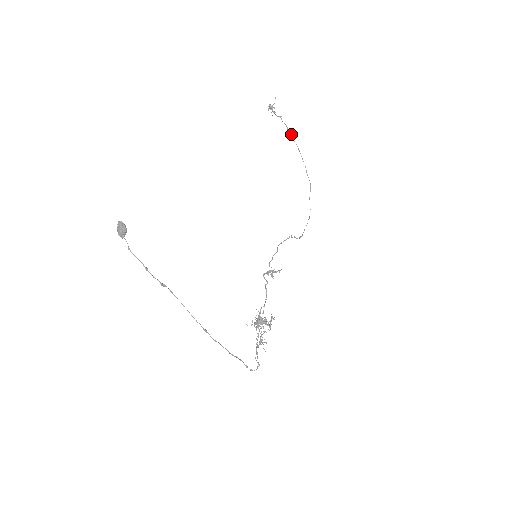
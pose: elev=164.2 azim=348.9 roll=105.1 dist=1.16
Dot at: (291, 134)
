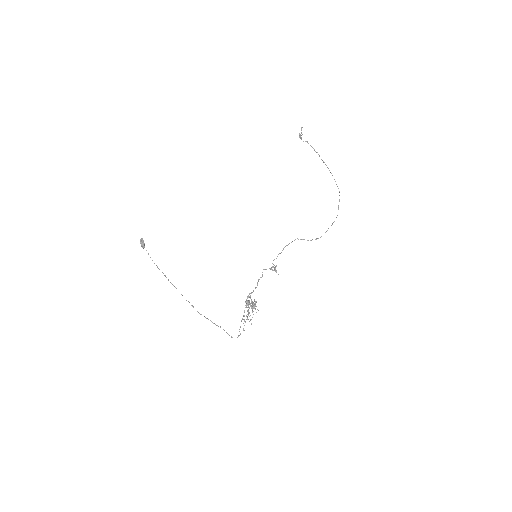
Dot at: (318, 154)
